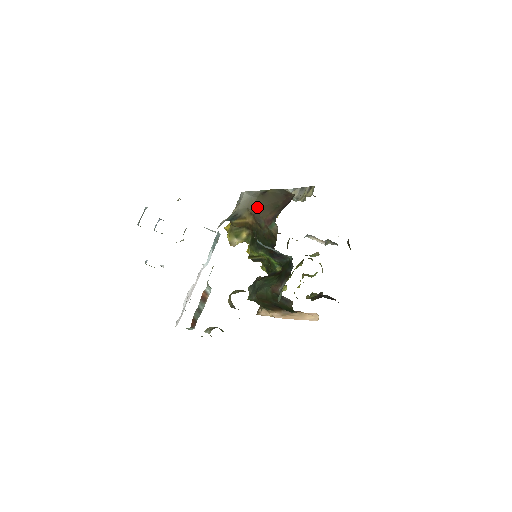
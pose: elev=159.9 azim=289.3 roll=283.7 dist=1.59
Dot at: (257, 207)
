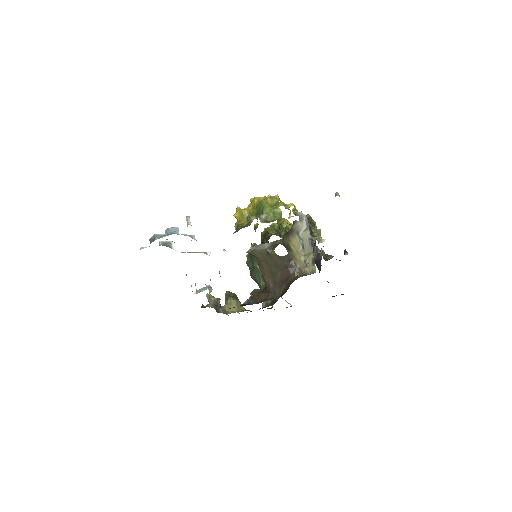
Dot at: (260, 259)
